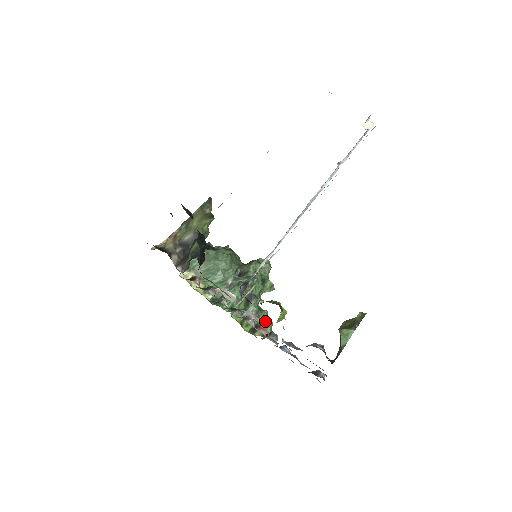
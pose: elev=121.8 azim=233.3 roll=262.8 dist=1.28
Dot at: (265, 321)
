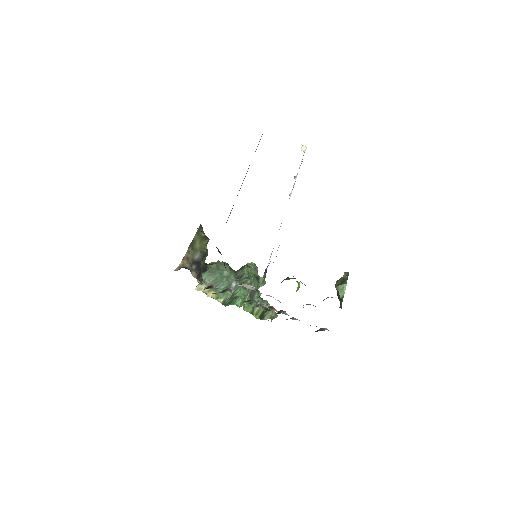
Dot at: (268, 307)
